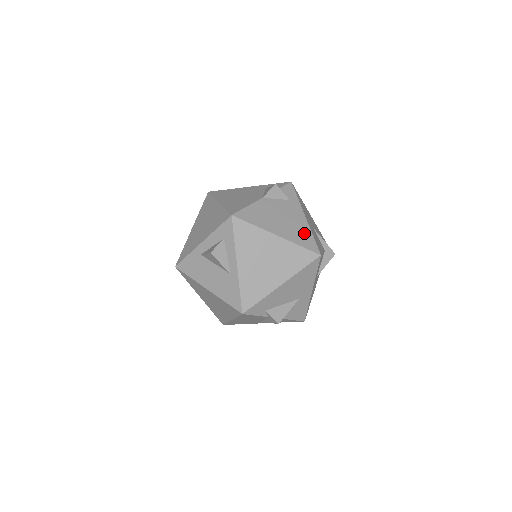
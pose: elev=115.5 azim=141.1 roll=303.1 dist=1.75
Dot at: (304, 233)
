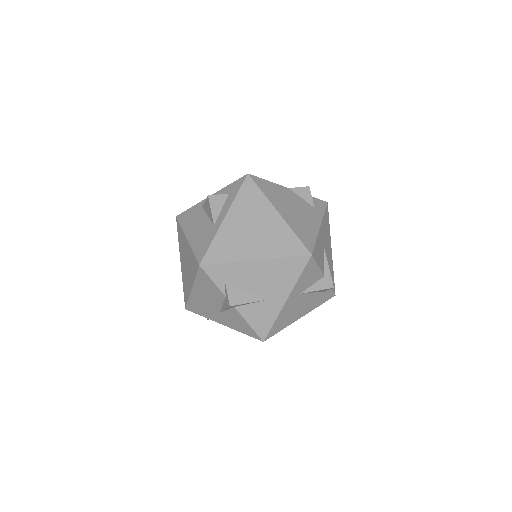
Dot at: (308, 232)
